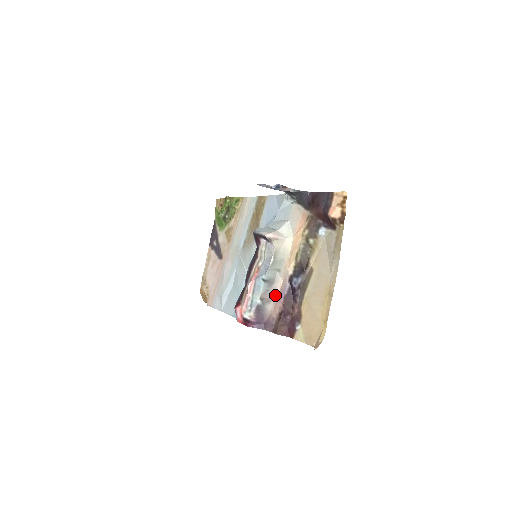
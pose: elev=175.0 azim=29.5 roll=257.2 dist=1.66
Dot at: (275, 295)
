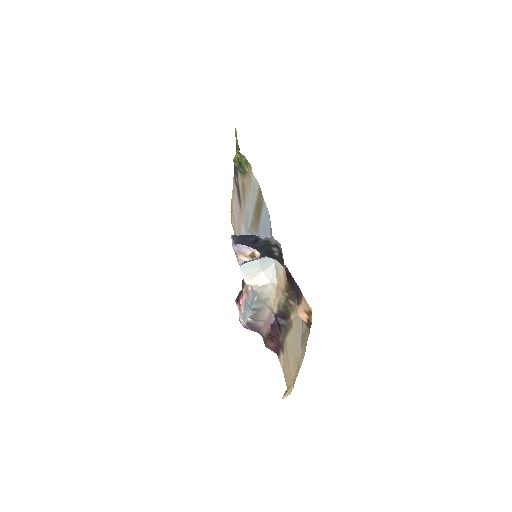
Dot at: (264, 318)
